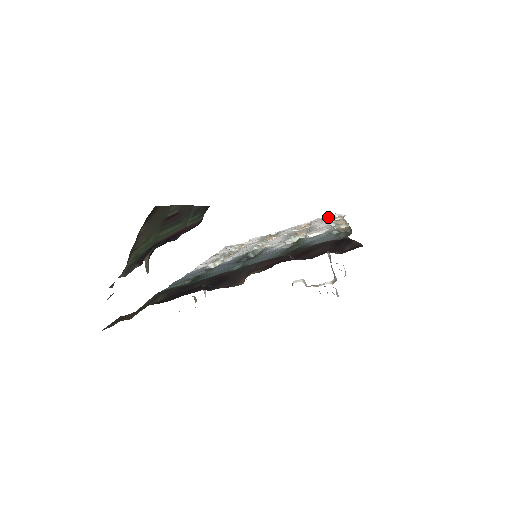
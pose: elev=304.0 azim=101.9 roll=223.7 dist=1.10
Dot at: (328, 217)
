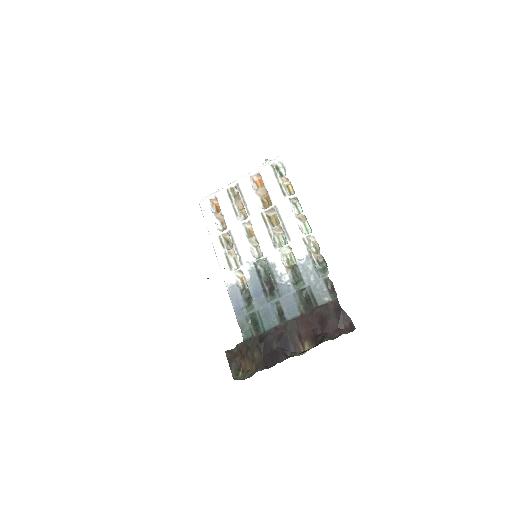
Dot at: (271, 167)
